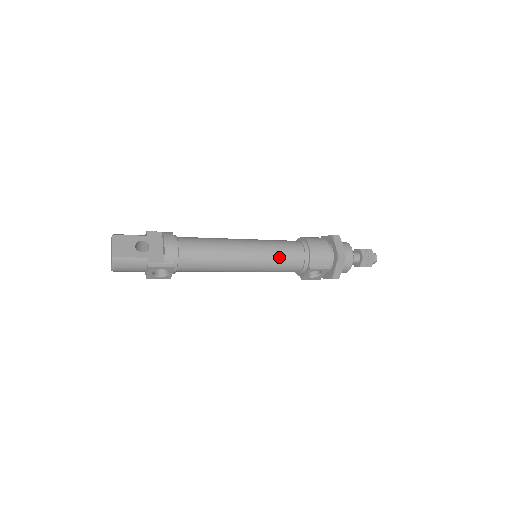
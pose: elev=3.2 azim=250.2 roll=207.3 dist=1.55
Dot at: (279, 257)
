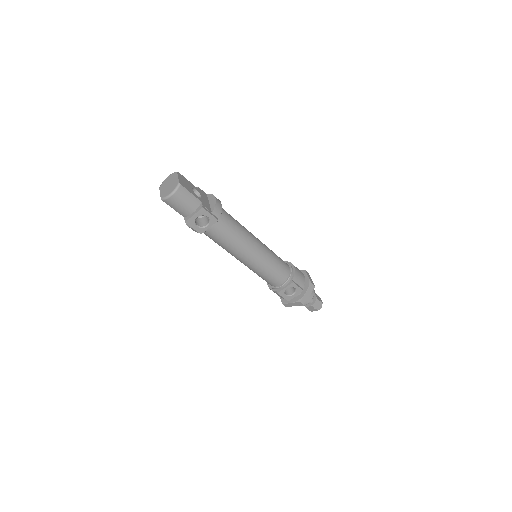
Dot at: (276, 262)
